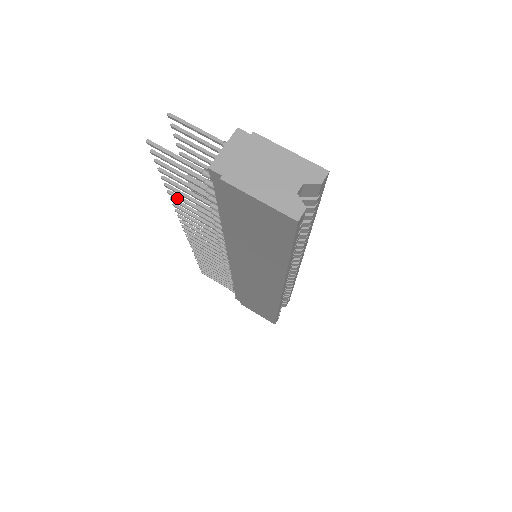
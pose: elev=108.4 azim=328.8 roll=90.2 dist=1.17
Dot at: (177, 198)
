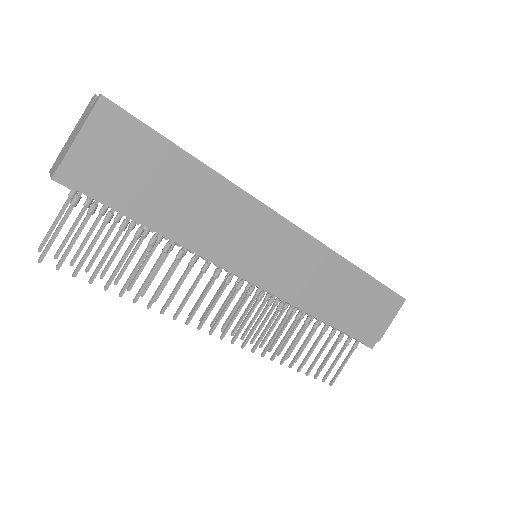
Dot at: (141, 291)
